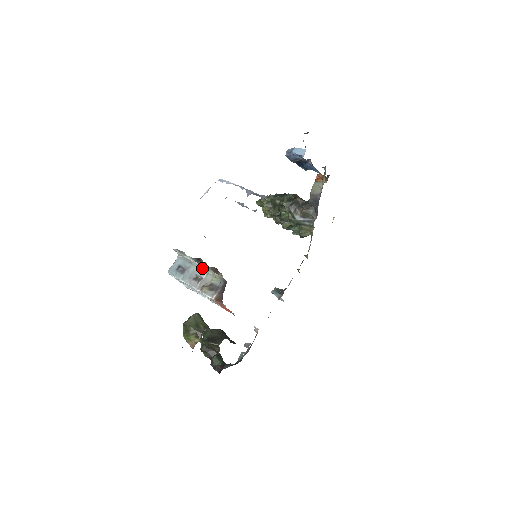
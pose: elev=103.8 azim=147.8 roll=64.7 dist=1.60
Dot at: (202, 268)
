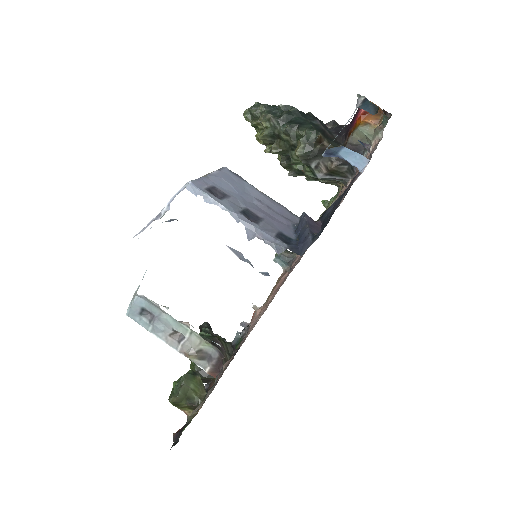
Dot at: (181, 323)
